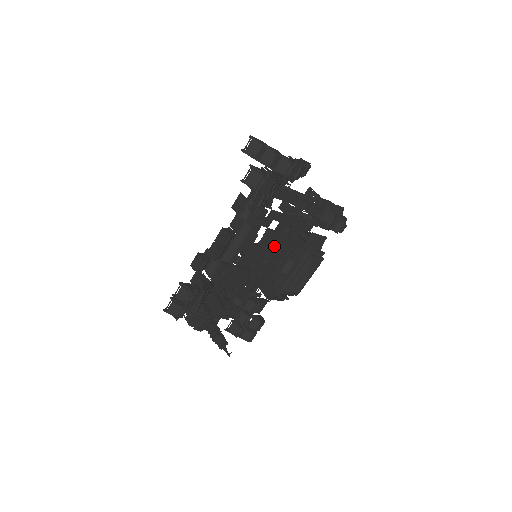
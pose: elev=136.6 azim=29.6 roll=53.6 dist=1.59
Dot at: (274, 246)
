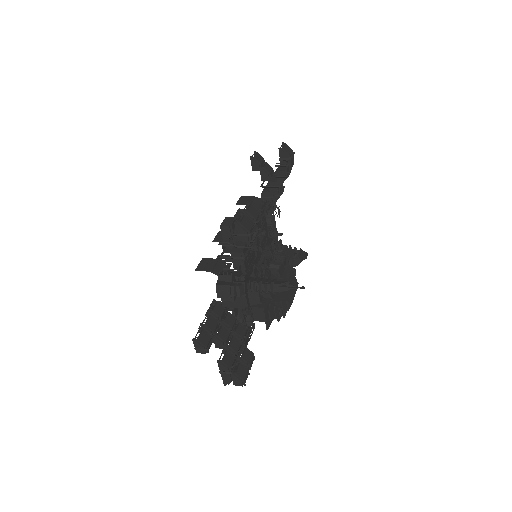
Dot at: (263, 258)
